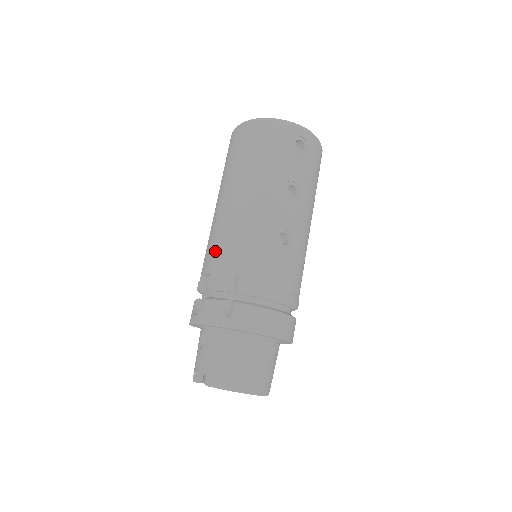
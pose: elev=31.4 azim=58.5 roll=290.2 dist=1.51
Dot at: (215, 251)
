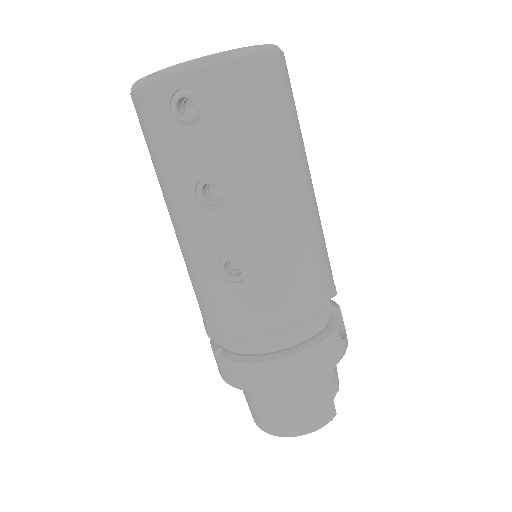
Dot at: occluded
